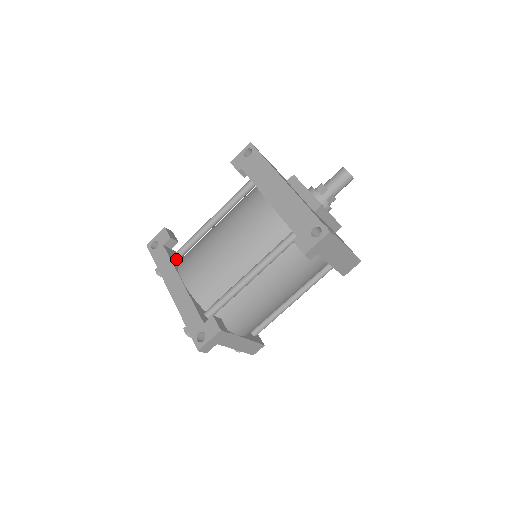
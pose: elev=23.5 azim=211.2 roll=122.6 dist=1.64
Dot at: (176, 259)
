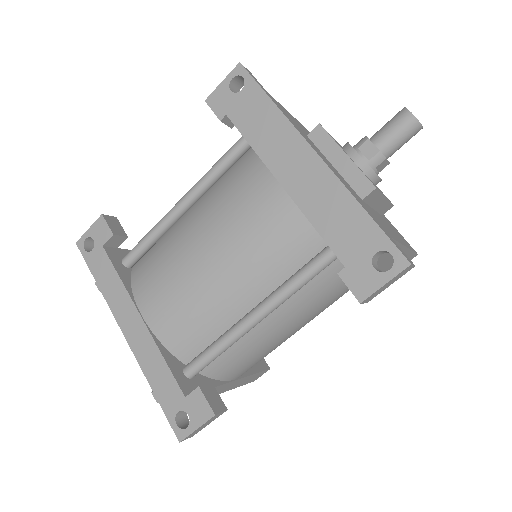
Dot at: (127, 267)
